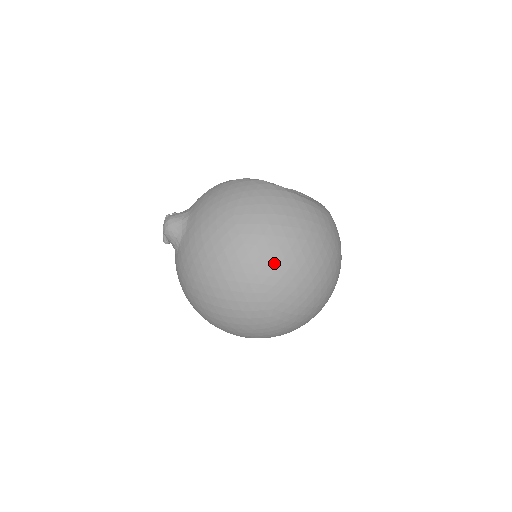
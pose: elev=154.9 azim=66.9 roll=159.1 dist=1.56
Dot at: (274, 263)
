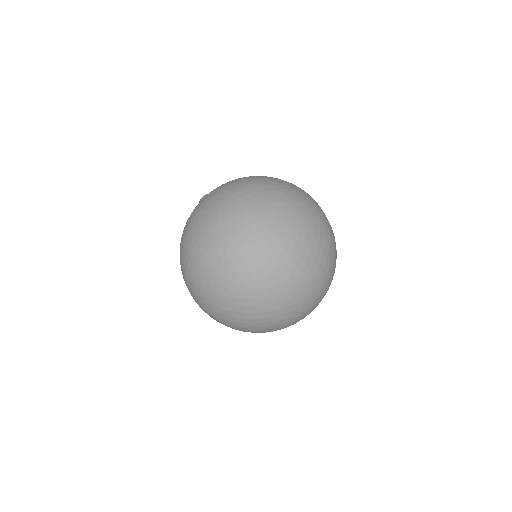
Dot at: (266, 194)
